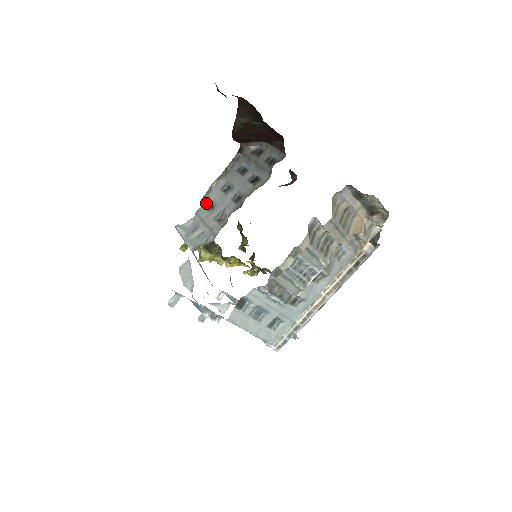
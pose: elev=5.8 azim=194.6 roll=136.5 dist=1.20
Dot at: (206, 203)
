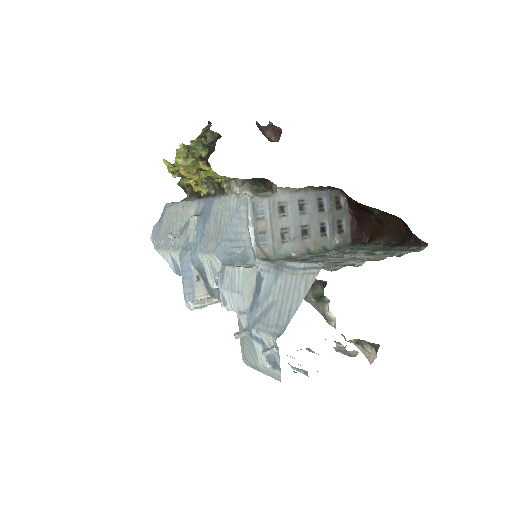
Dot at: (281, 200)
